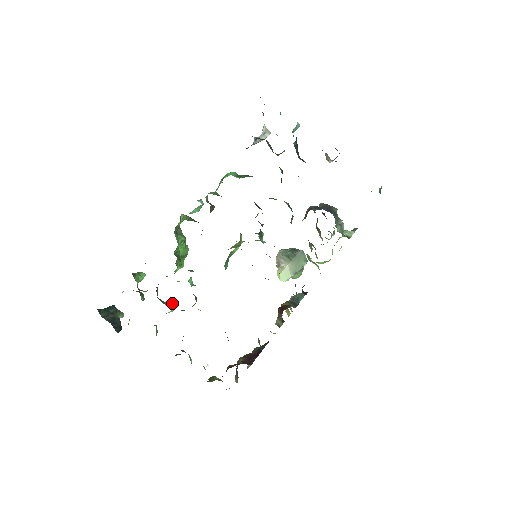
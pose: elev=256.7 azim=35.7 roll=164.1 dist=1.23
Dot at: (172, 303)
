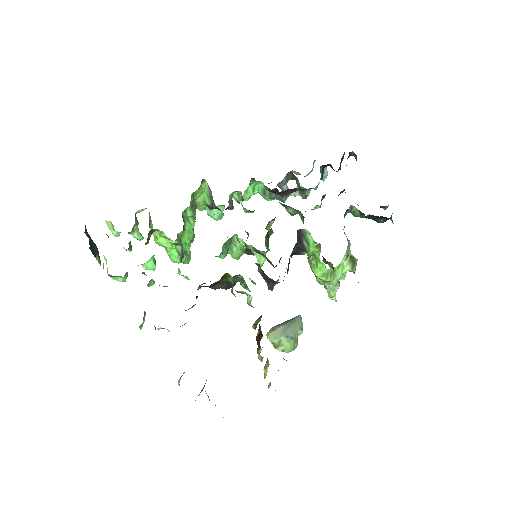
Dot at: occluded
